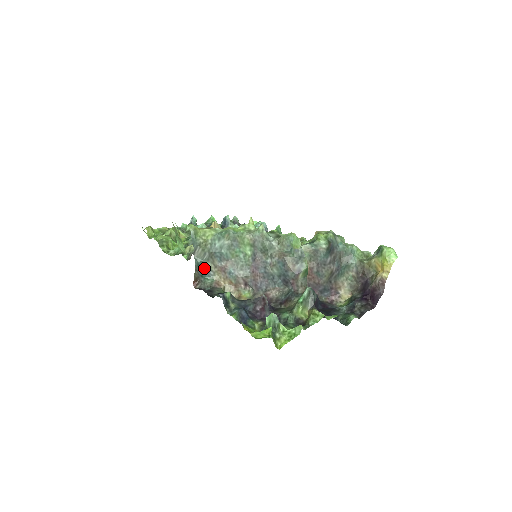
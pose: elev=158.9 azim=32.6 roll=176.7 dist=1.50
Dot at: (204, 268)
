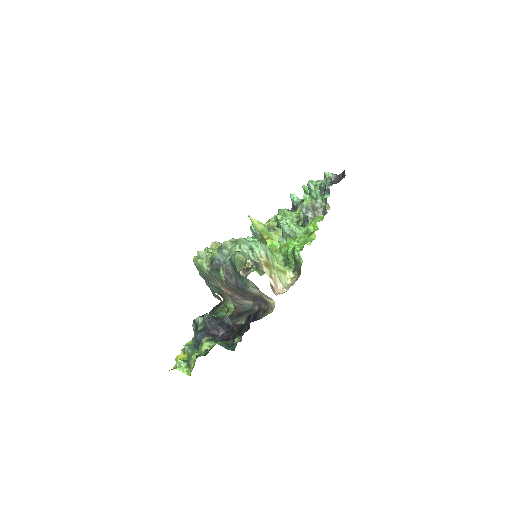
Dot at: (215, 286)
